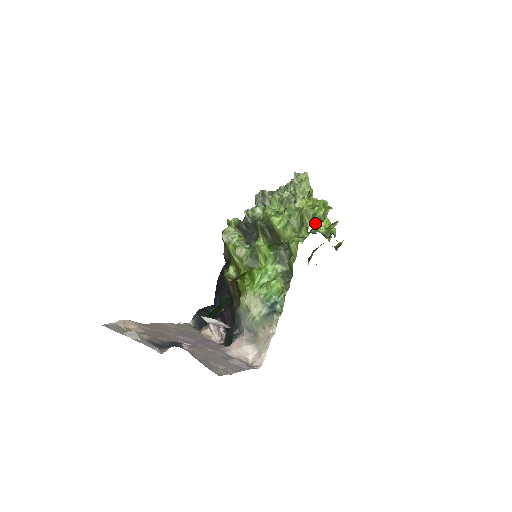
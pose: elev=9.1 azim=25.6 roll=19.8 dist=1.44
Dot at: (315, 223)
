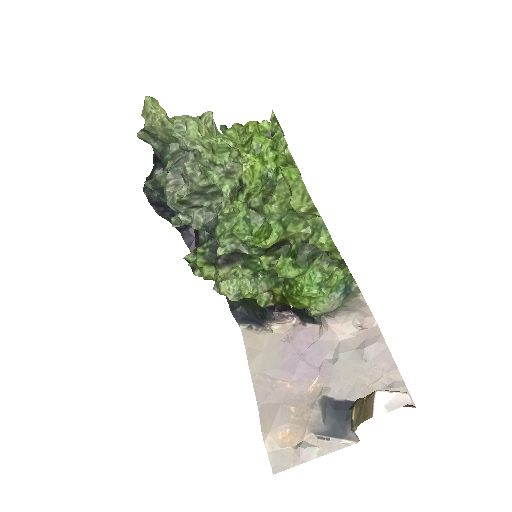
Dot at: occluded
